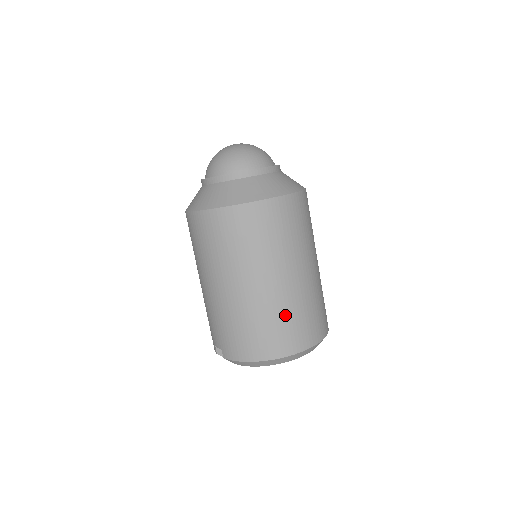
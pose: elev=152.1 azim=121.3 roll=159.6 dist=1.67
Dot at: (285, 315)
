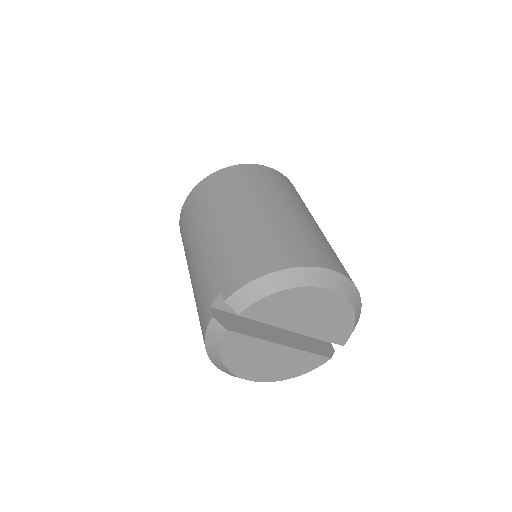
Dot at: (303, 234)
